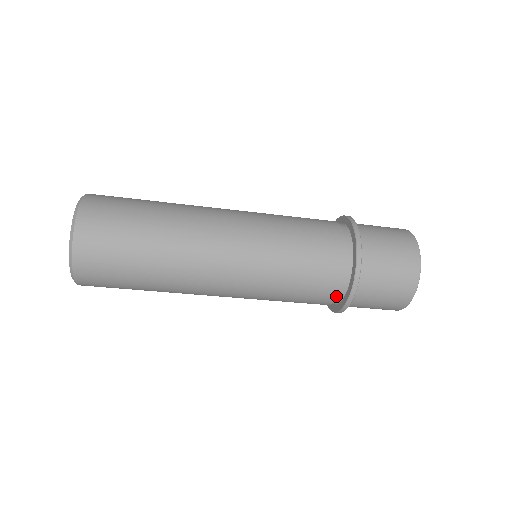
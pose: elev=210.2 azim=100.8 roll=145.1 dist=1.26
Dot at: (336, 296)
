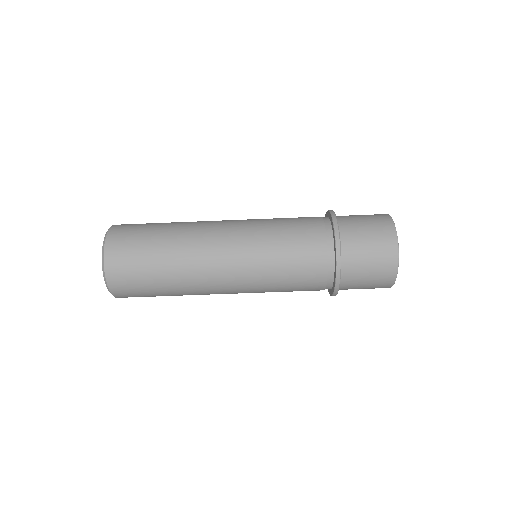
Dot at: (327, 265)
